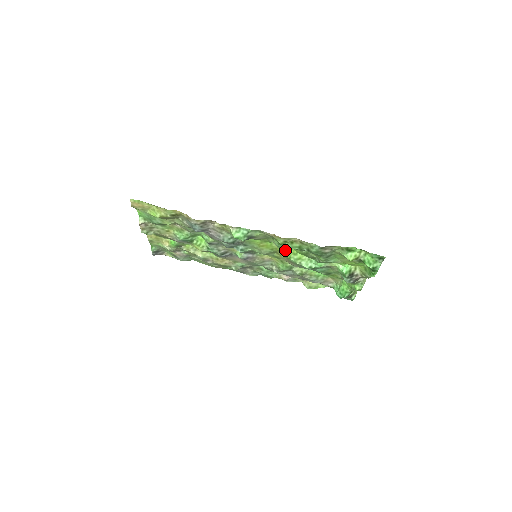
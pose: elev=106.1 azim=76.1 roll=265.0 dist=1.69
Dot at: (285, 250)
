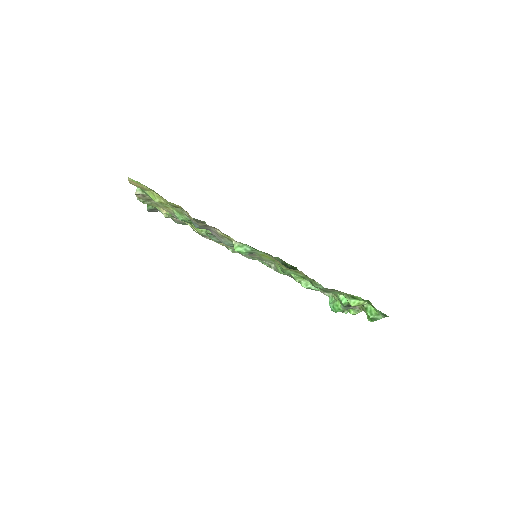
Dot at: (287, 273)
